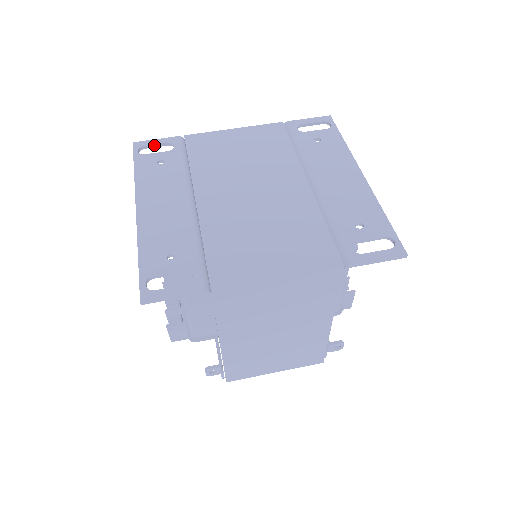
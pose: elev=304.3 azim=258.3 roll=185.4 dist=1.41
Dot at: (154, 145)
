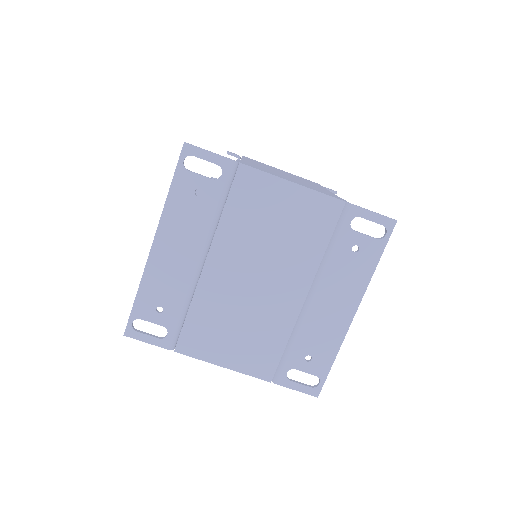
Dot at: (204, 159)
